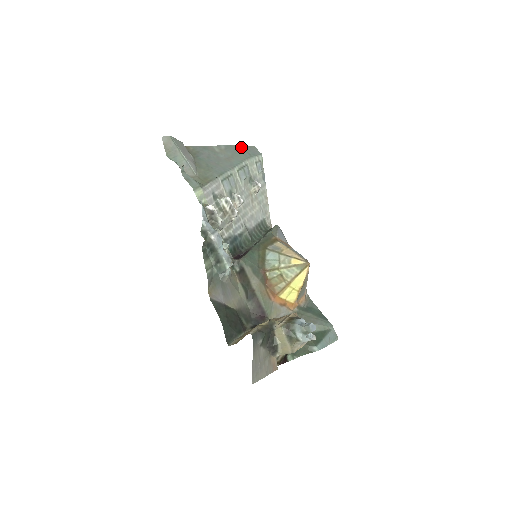
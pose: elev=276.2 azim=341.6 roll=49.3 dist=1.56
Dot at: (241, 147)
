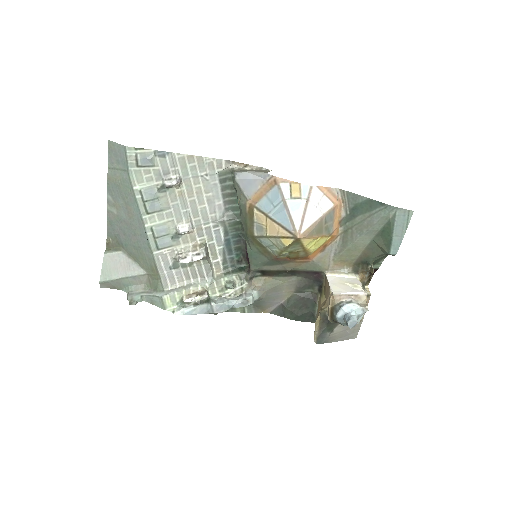
Dot at: (111, 169)
